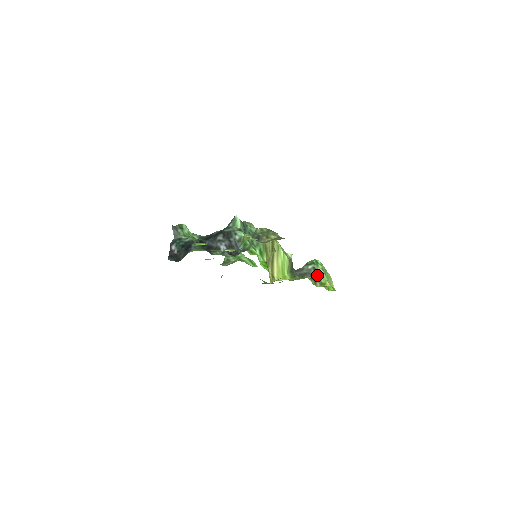
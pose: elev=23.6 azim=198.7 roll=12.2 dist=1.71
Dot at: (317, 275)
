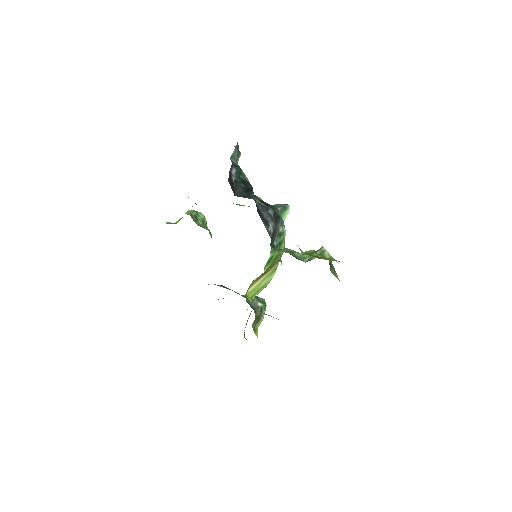
Dot at: (259, 317)
